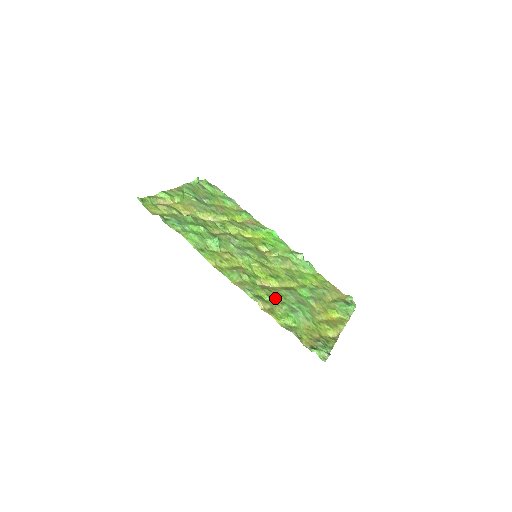
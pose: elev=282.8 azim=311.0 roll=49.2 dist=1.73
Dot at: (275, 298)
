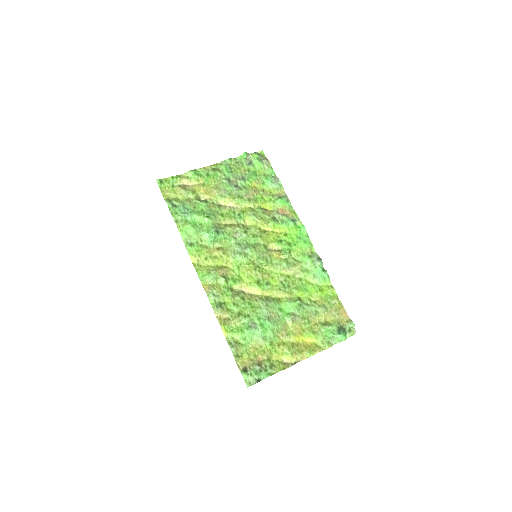
Dot at: (242, 308)
